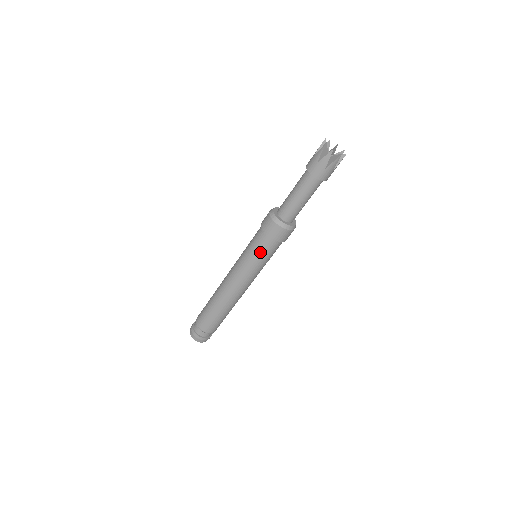
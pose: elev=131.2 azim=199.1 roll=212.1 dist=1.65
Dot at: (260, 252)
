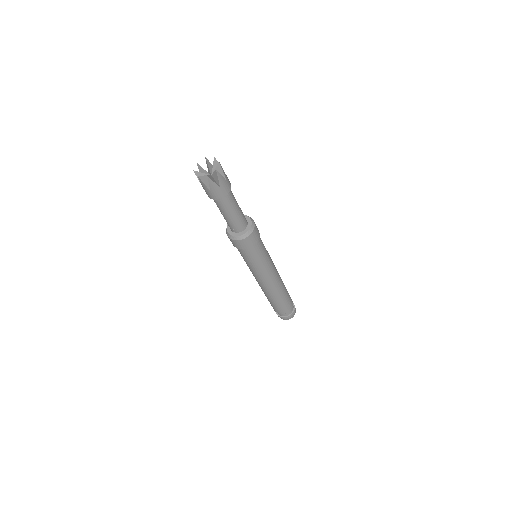
Dot at: occluded
